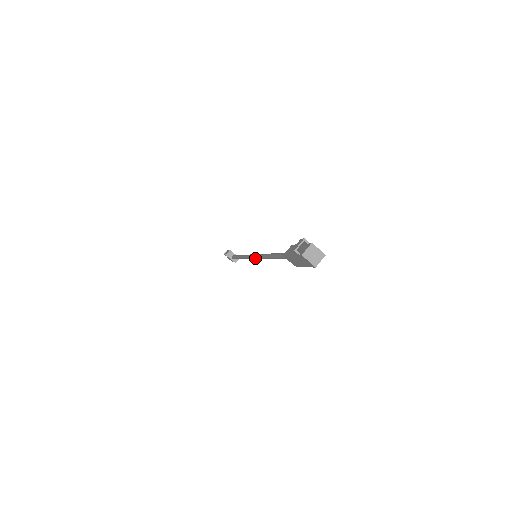
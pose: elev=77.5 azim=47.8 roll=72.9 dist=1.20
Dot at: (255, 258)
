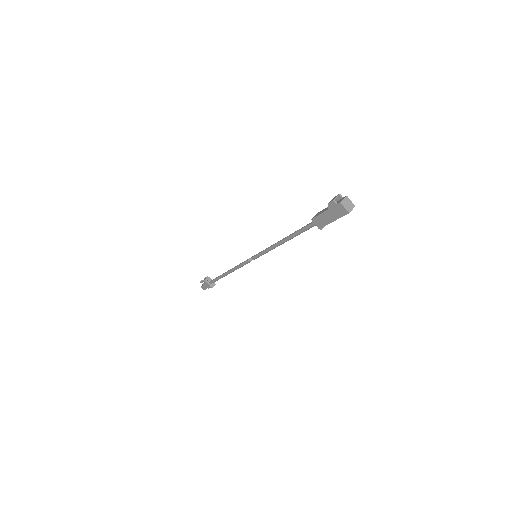
Dot at: (255, 257)
